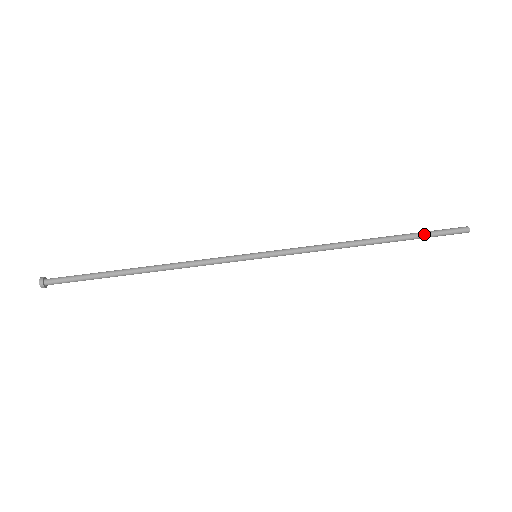
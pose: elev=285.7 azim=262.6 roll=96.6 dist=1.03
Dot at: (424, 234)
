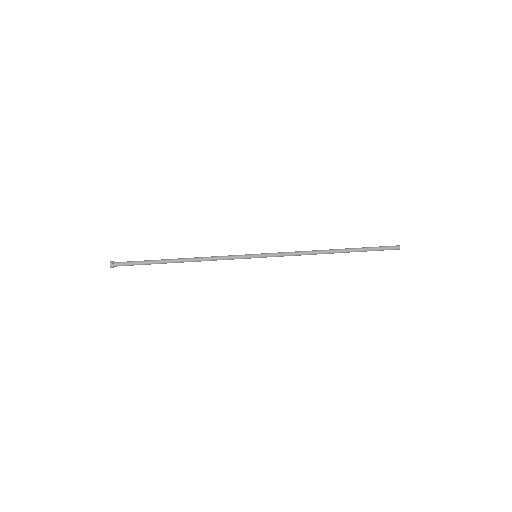
Dot at: (369, 247)
